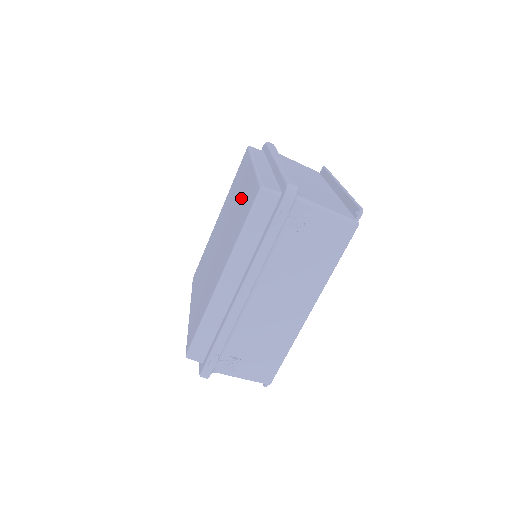
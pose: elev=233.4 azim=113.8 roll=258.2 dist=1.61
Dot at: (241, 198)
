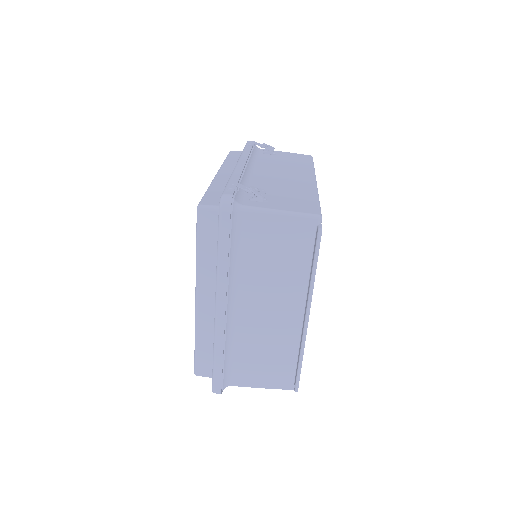
Dot at: occluded
